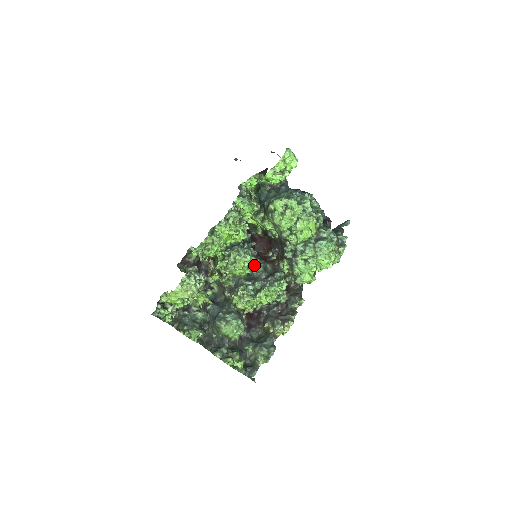
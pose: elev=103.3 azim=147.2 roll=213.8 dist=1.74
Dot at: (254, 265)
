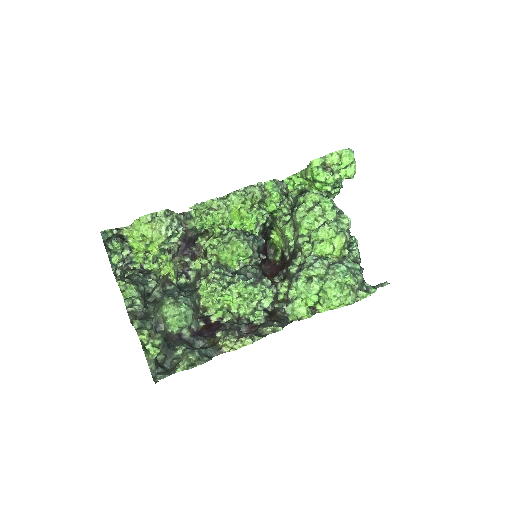
Dot at: (248, 264)
